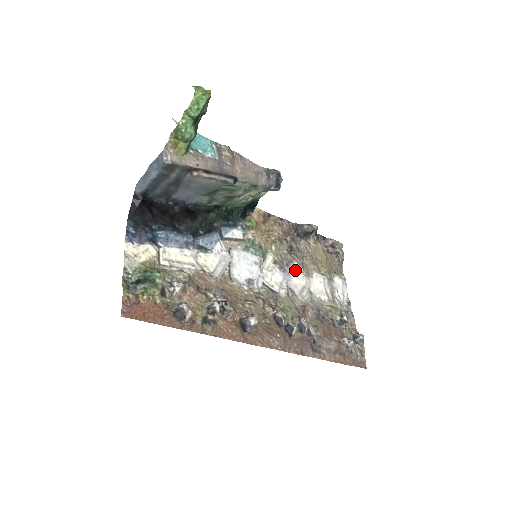
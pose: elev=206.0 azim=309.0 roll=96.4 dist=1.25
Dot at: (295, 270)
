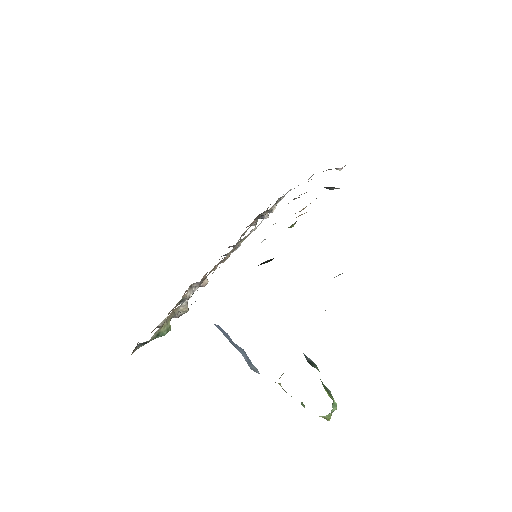
Dot at: occluded
